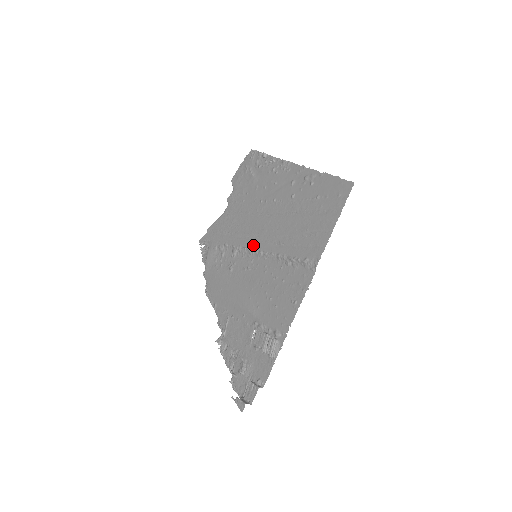
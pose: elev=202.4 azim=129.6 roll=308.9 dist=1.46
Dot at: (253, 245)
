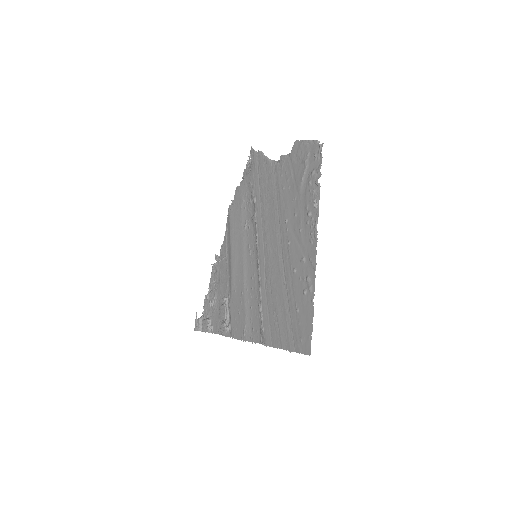
Dot at: (260, 245)
